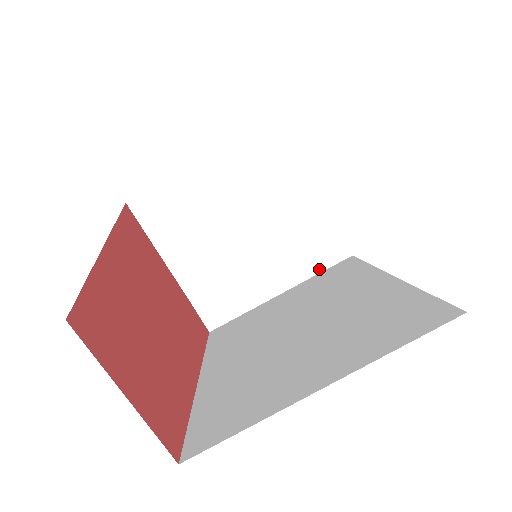
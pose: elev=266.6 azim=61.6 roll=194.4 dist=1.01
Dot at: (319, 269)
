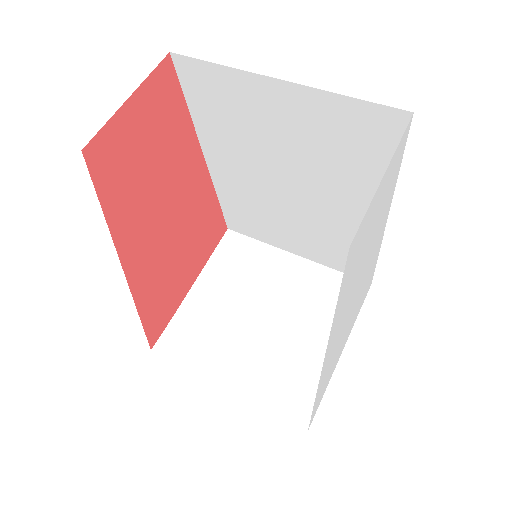
Dot at: (272, 407)
